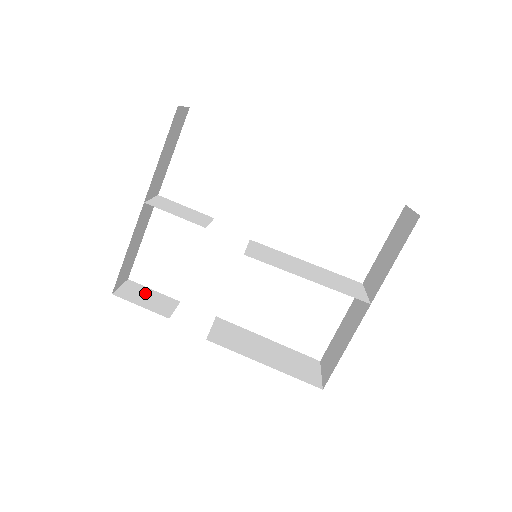
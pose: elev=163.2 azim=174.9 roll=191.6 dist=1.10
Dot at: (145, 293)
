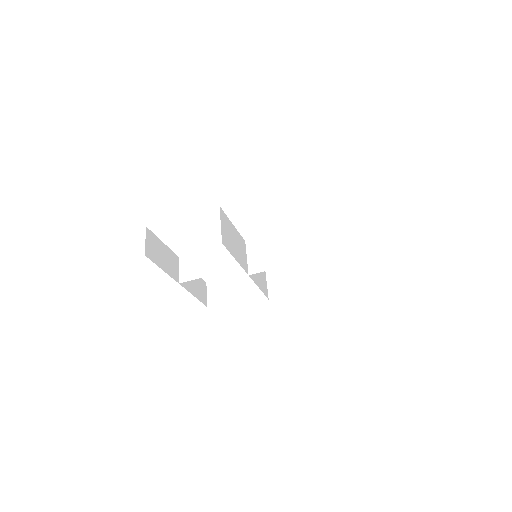
Dot at: (221, 287)
